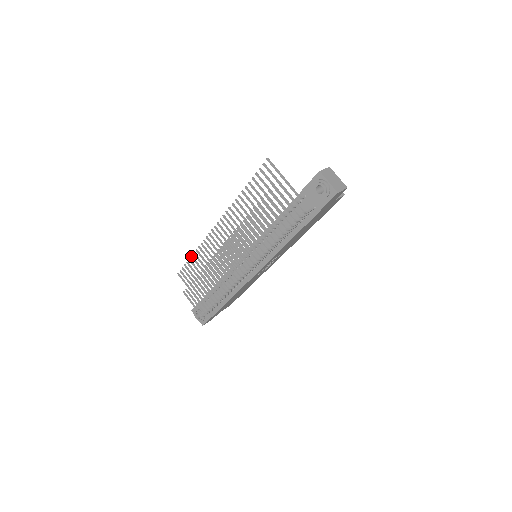
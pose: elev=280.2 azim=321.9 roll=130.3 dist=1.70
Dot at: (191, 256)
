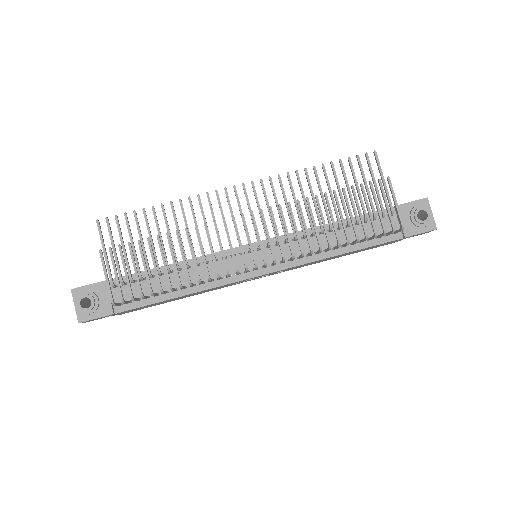
Dot at: (153, 206)
